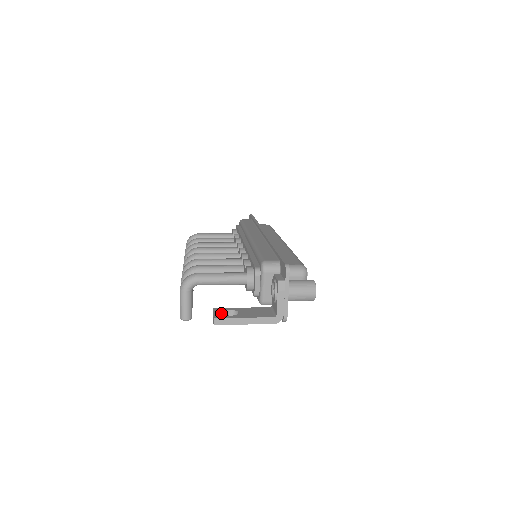
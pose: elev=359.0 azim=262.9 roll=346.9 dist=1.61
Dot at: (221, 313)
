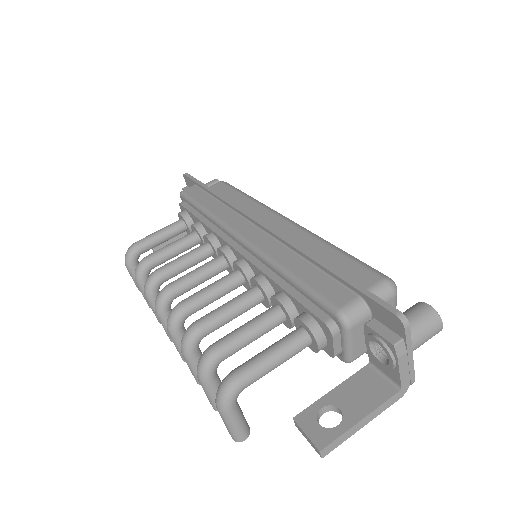
Dot at: (317, 428)
